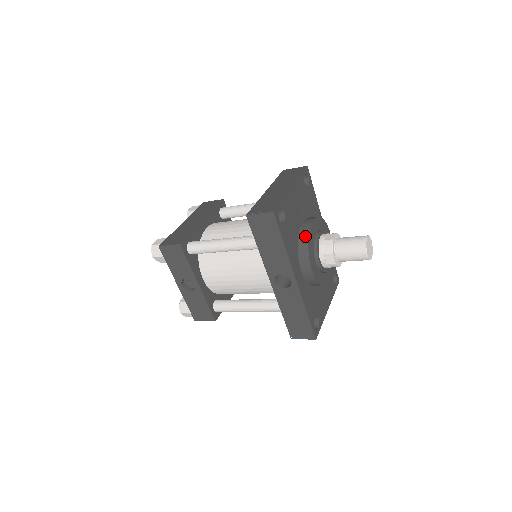
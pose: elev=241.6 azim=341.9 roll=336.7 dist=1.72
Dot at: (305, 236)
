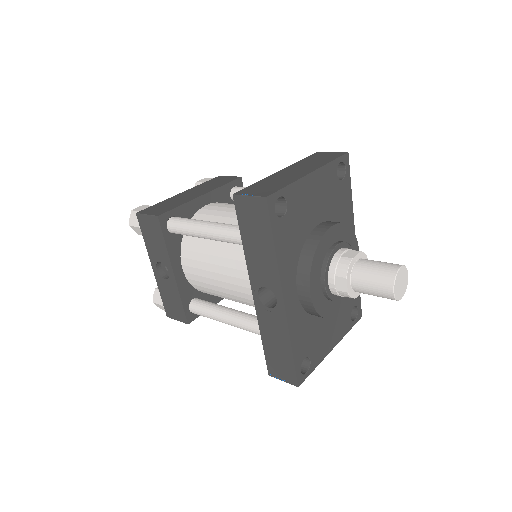
Dot at: (313, 244)
